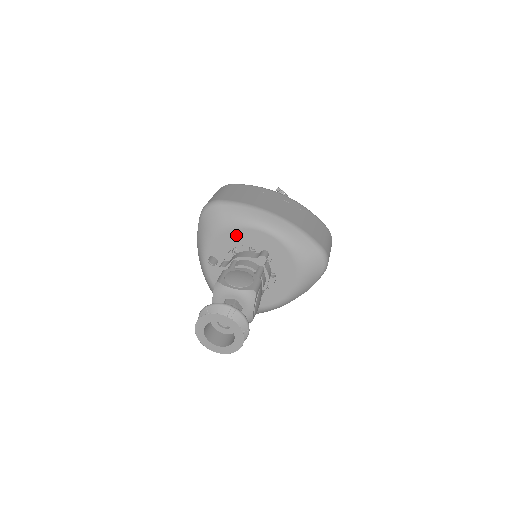
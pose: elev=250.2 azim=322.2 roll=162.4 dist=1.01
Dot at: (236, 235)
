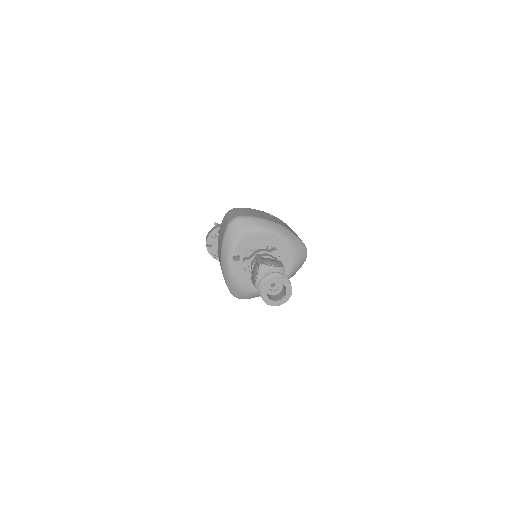
Dot at: (256, 238)
